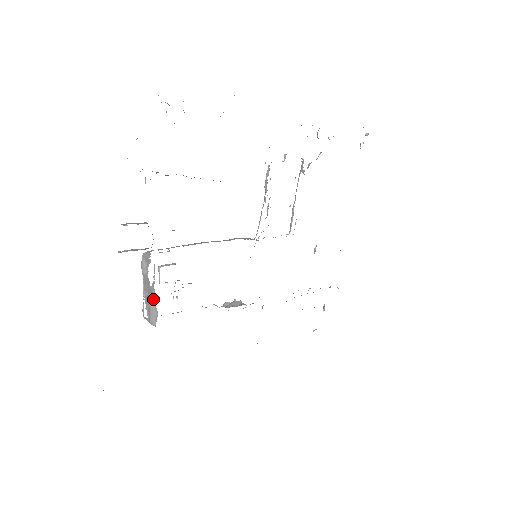
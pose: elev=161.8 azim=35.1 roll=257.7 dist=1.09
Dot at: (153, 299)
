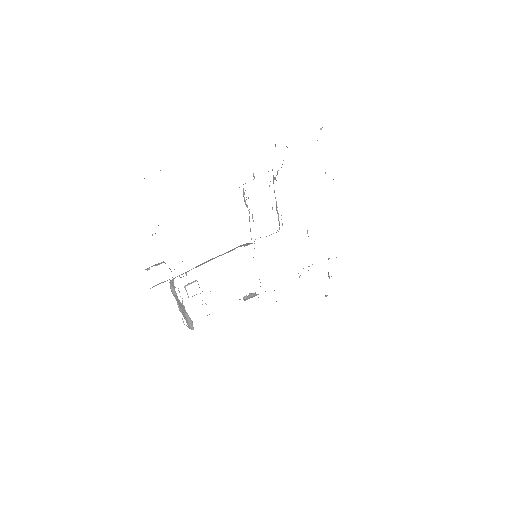
Dot at: (186, 312)
